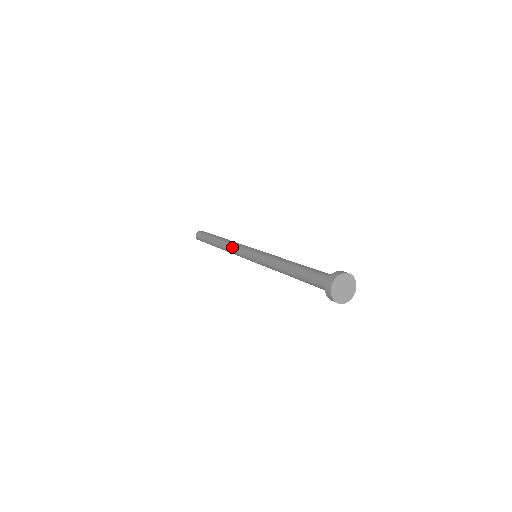
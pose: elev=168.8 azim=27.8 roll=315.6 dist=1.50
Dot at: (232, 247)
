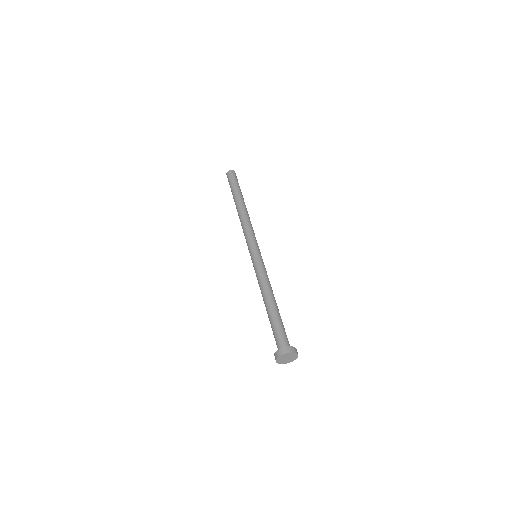
Dot at: (243, 229)
